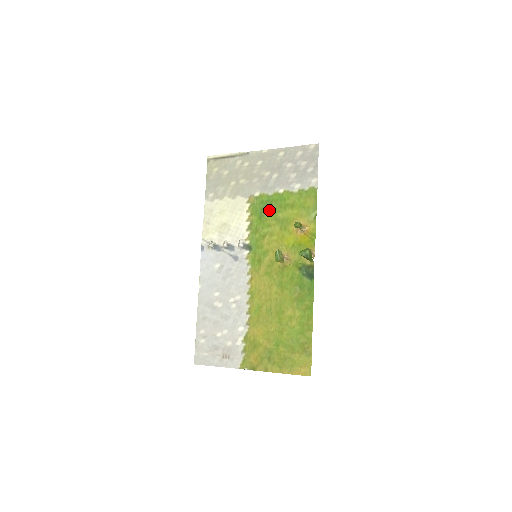
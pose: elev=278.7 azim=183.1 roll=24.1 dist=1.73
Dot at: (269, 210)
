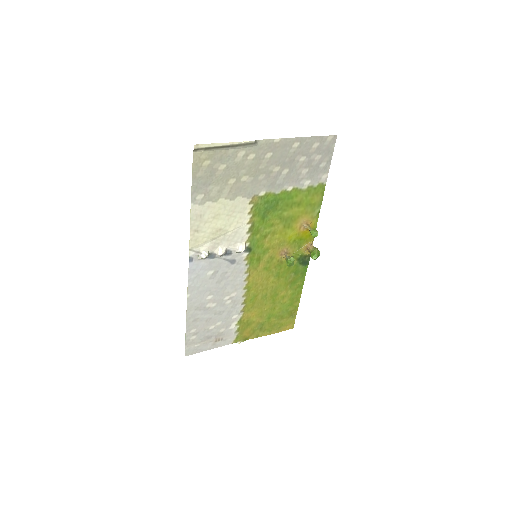
Dot at: (274, 210)
